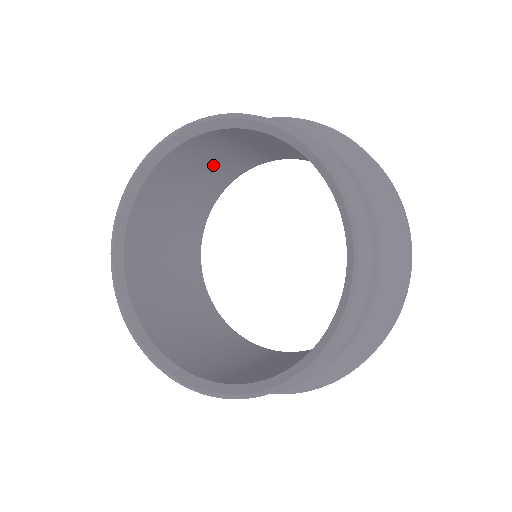
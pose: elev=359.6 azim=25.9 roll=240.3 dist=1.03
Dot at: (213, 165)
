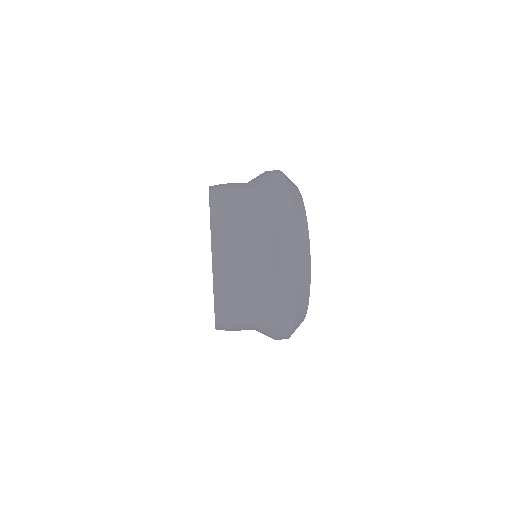
Dot at: occluded
